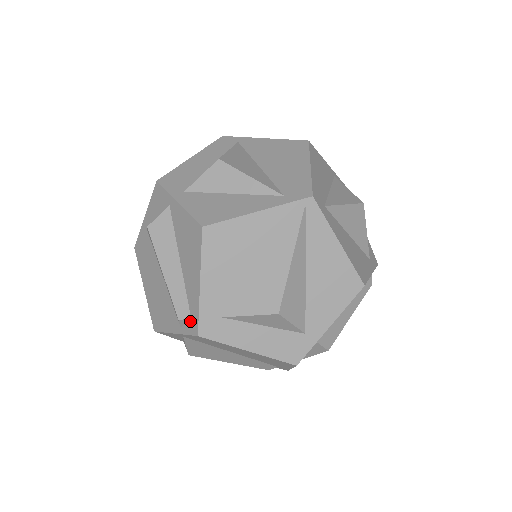
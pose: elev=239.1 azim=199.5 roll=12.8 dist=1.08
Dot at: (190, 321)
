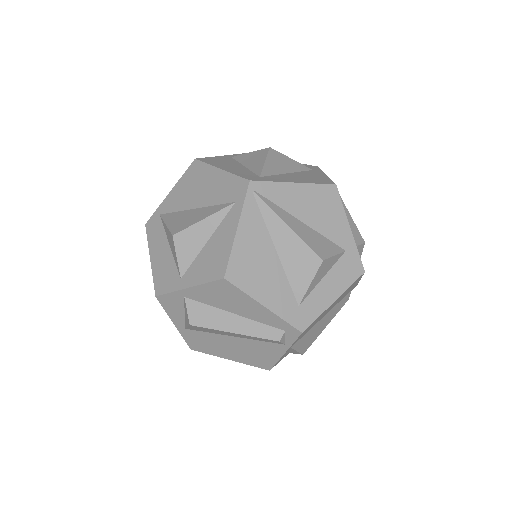
Dot at: (286, 333)
